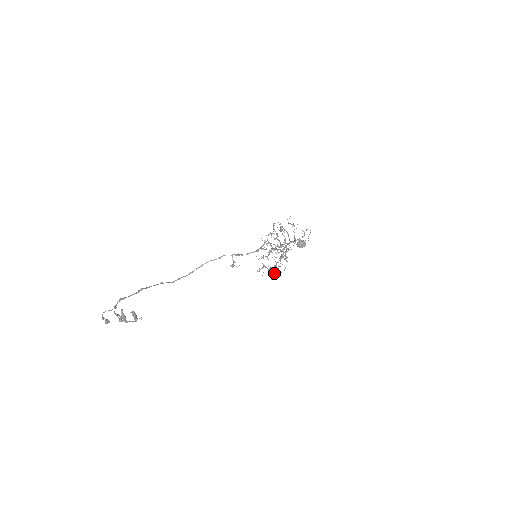
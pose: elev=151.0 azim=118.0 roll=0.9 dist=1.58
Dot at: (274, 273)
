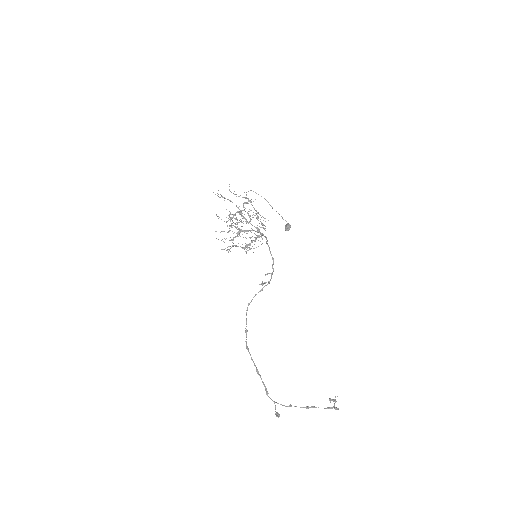
Dot at: occluded
